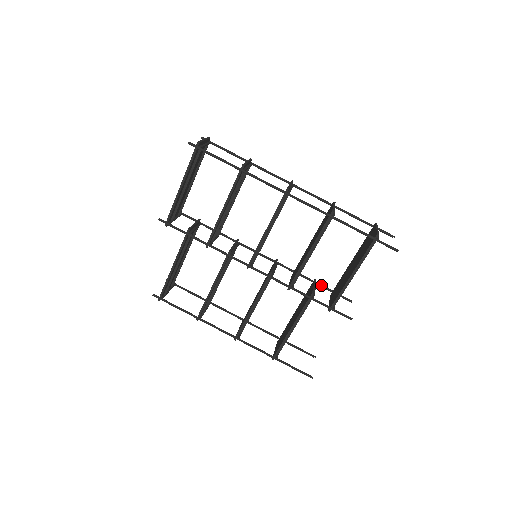
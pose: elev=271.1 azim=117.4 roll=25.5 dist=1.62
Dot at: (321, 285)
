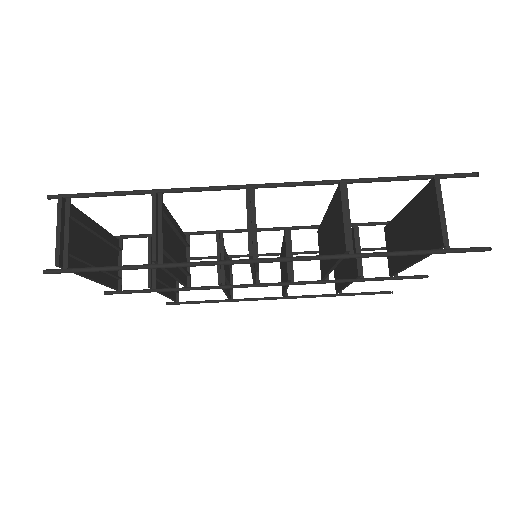
Dot at: (366, 225)
